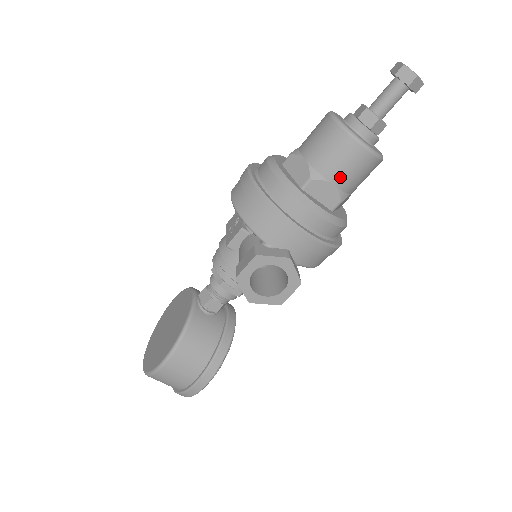
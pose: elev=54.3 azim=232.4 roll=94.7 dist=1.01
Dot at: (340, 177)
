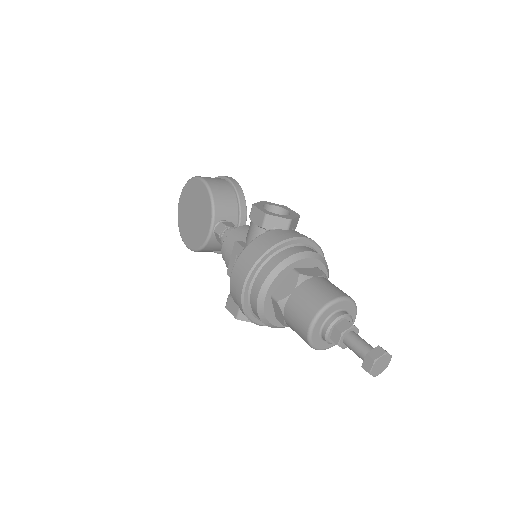
Dot at: occluded
